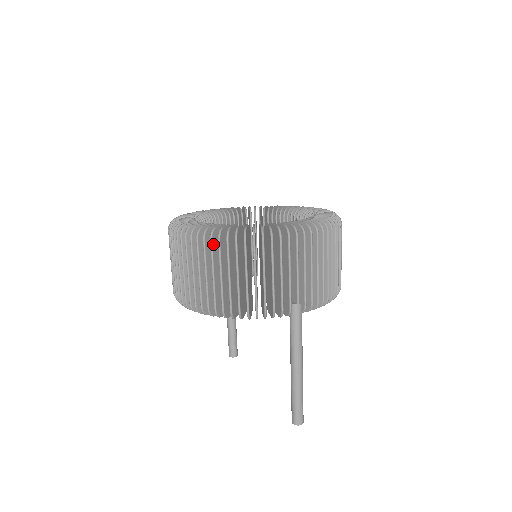
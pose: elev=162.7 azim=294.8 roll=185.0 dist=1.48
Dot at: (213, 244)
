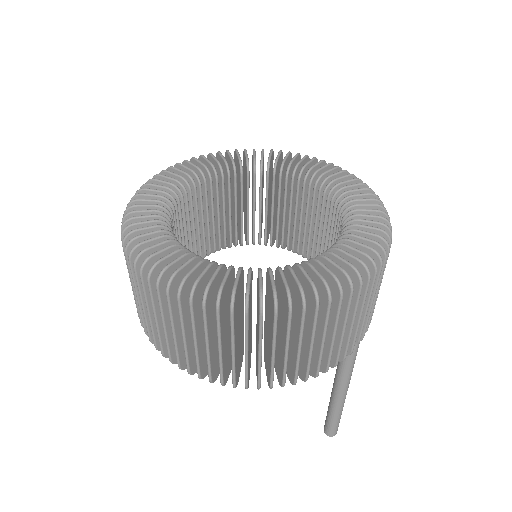
Dot at: (262, 317)
